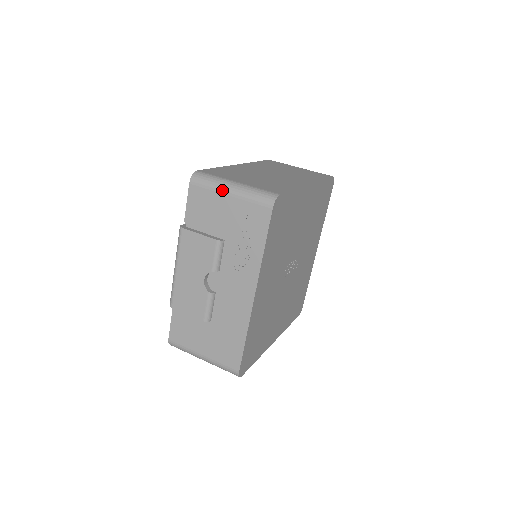
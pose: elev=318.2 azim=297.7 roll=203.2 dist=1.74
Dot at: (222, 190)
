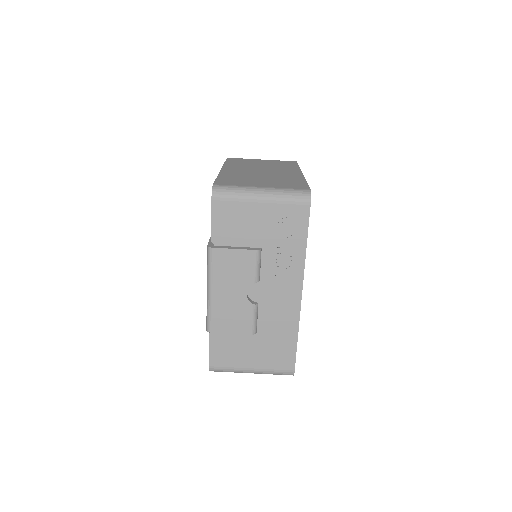
Dot at: (252, 199)
